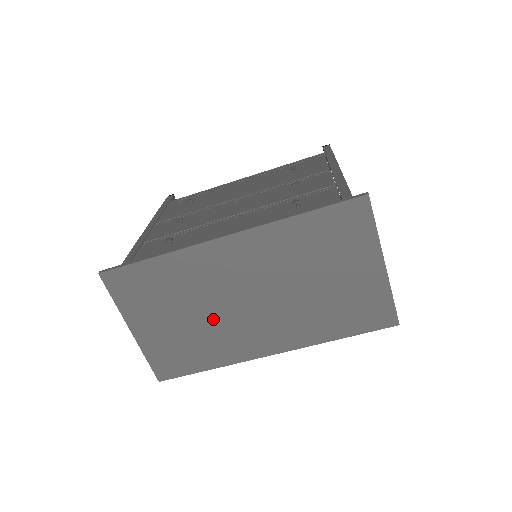
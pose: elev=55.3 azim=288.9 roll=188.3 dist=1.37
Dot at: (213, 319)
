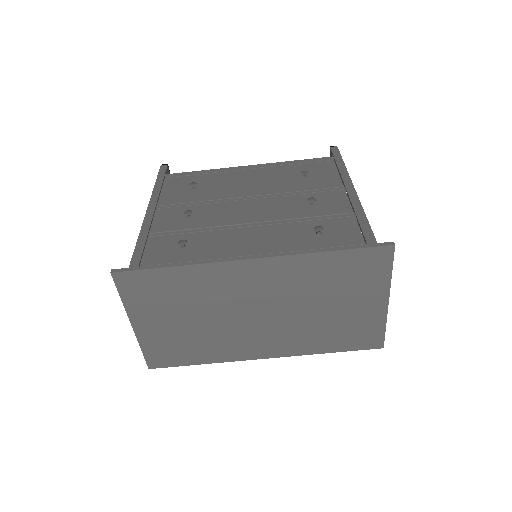
Dot at: (217, 325)
